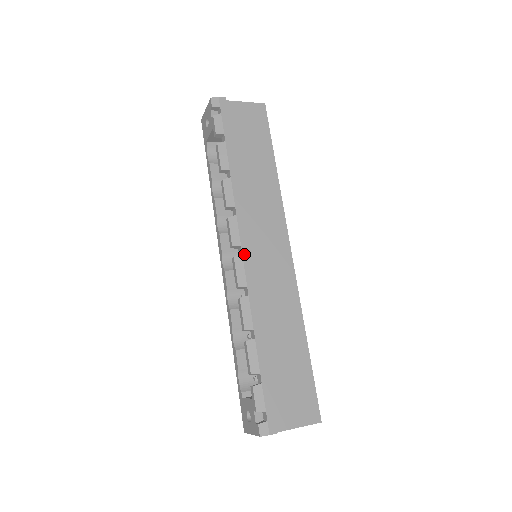
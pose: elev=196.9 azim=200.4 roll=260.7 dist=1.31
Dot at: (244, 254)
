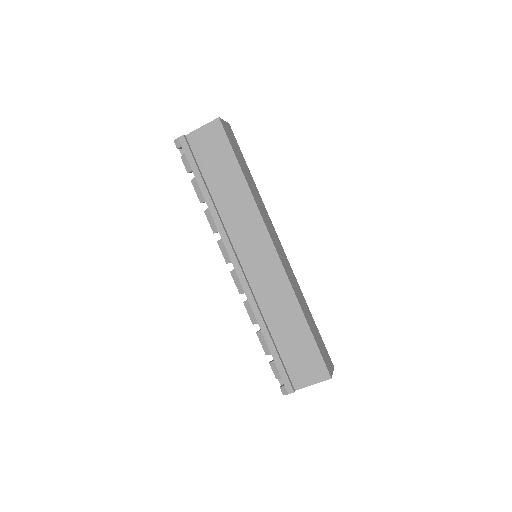
Dot at: (236, 268)
